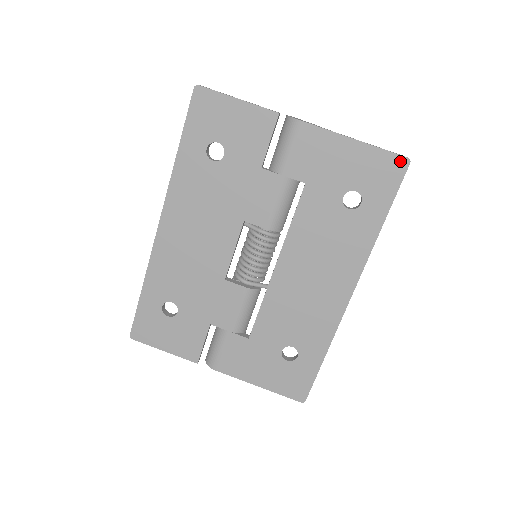
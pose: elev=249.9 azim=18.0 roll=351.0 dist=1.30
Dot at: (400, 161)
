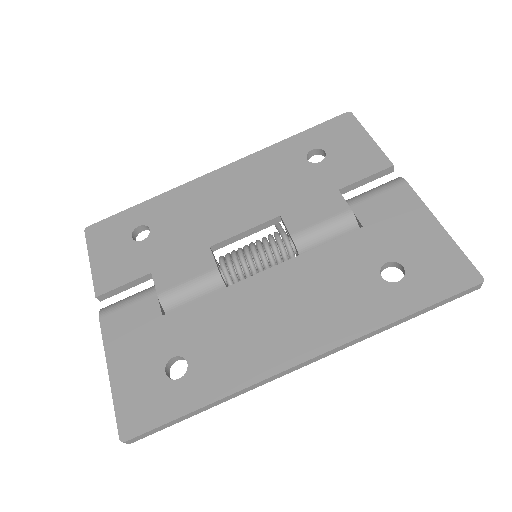
Dot at: (472, 274)
